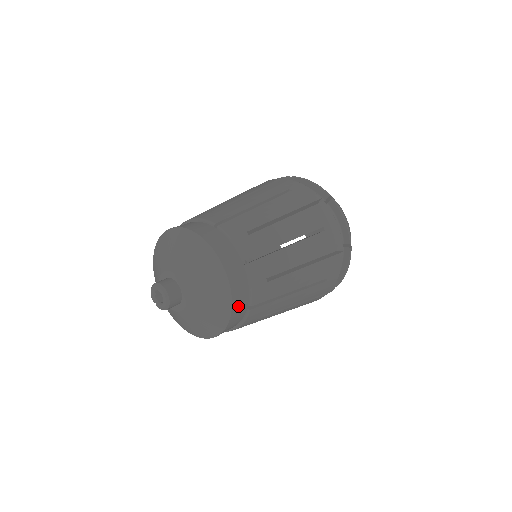
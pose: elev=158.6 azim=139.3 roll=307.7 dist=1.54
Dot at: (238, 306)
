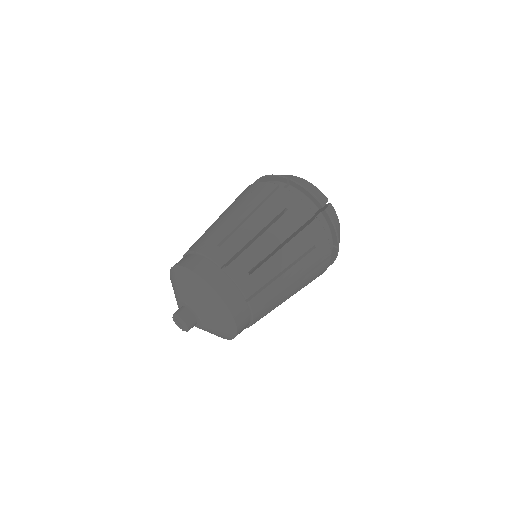
Dot at: (234, 304)
